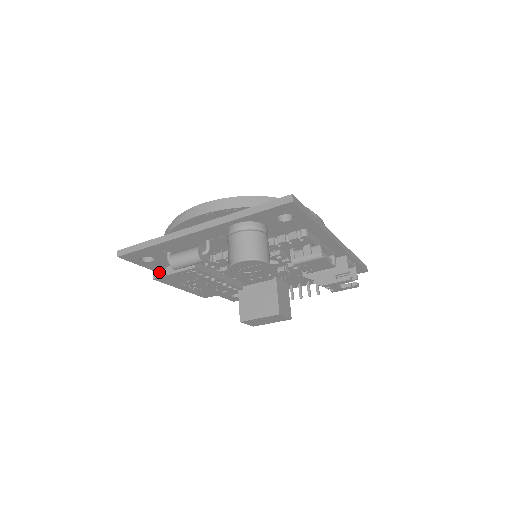
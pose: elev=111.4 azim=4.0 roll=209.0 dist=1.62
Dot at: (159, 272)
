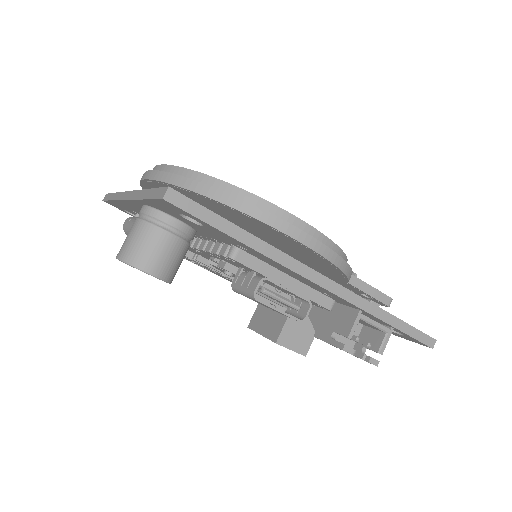
Dot at: occluded
